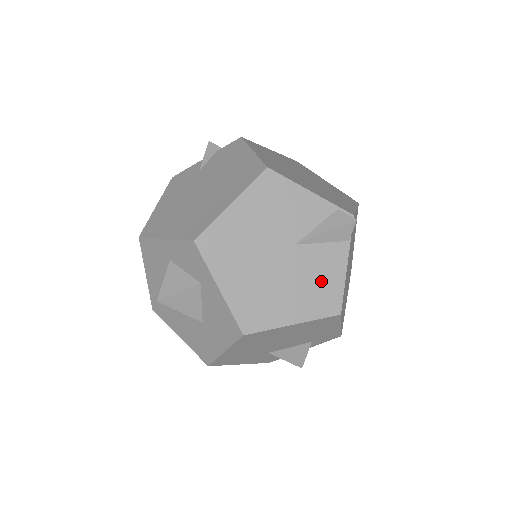
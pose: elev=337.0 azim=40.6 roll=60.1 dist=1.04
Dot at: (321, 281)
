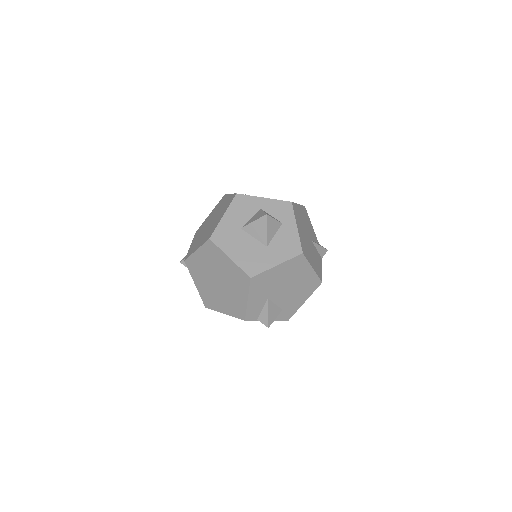
Dot at: (317, 263)
